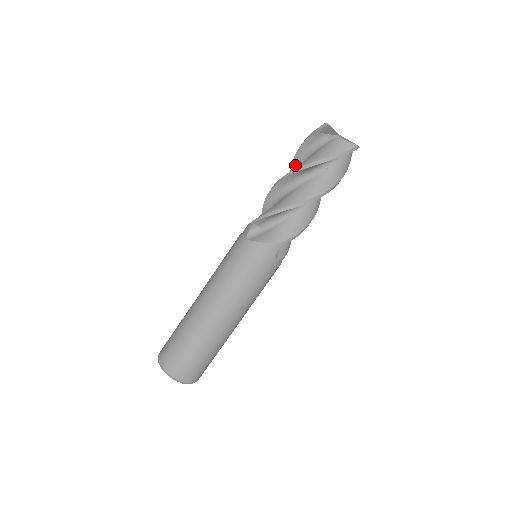
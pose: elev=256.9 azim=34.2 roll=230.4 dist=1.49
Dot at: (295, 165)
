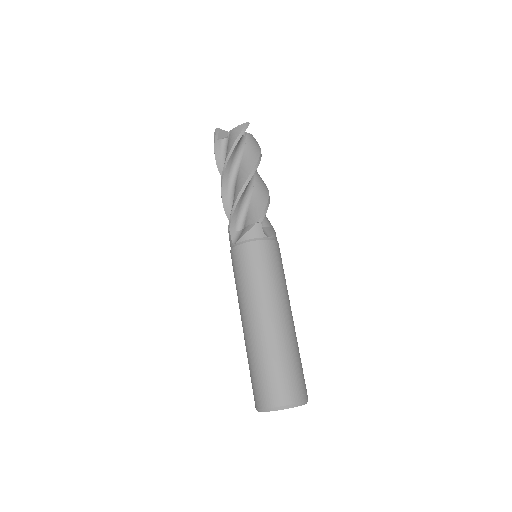
Dot at: occluded
